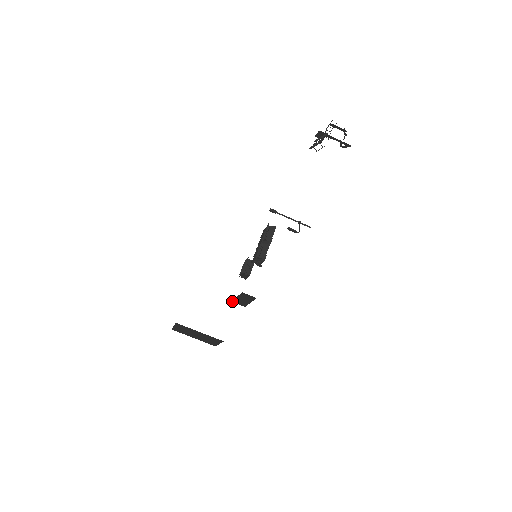
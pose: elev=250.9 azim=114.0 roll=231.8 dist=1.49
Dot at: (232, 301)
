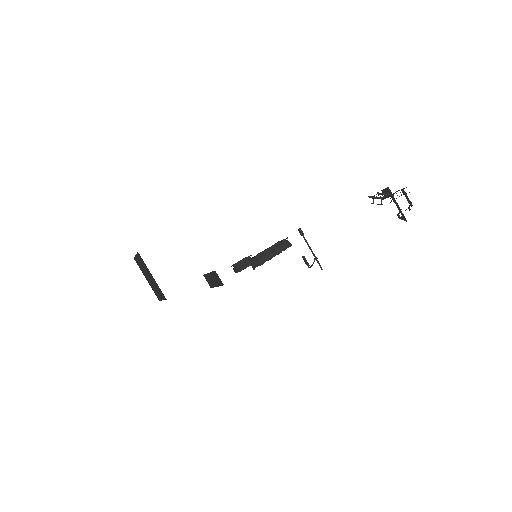
Dot at: (204, 275)
